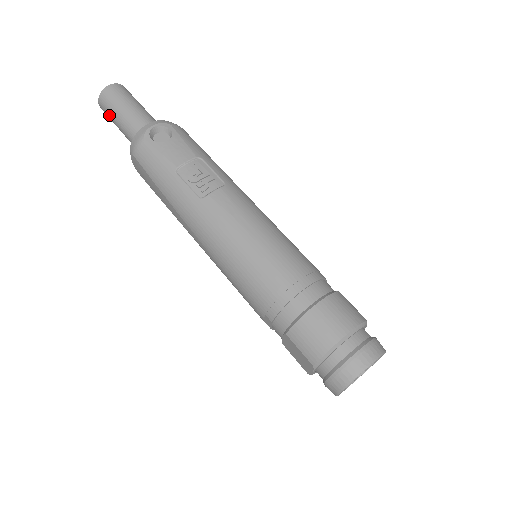
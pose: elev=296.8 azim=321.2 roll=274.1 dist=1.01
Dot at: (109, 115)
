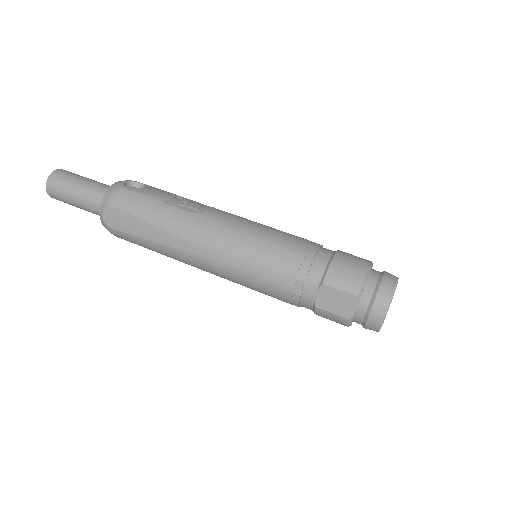
Dot at: (62, 191)
